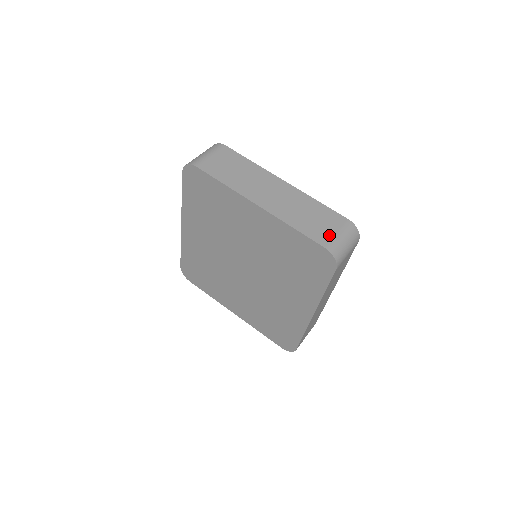
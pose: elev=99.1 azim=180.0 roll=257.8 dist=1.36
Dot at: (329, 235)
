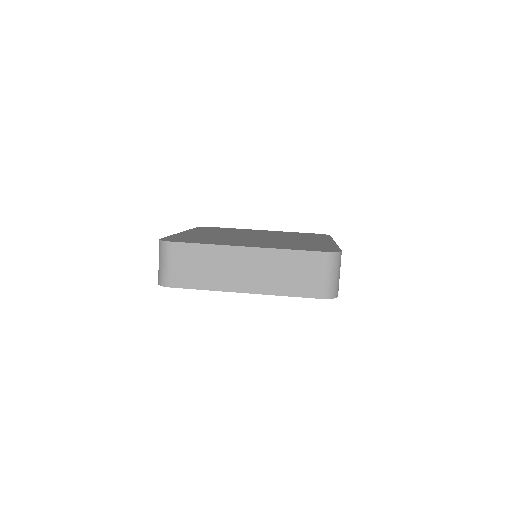
Dot at: (317, 283)
